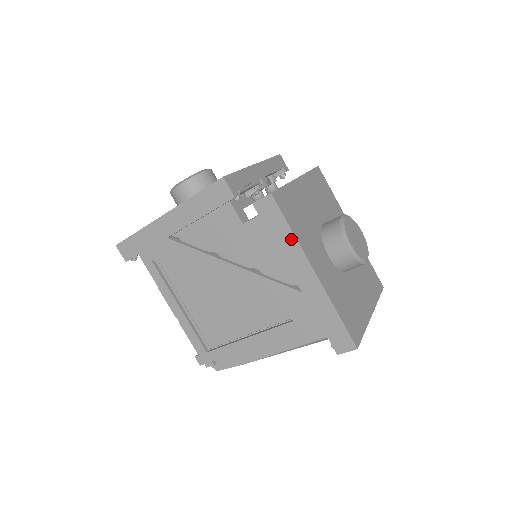
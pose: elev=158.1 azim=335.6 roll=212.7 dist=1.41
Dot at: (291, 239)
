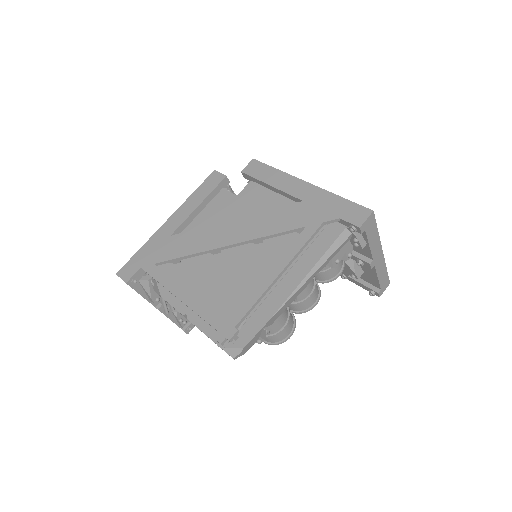
Dot at: (278, 174)
